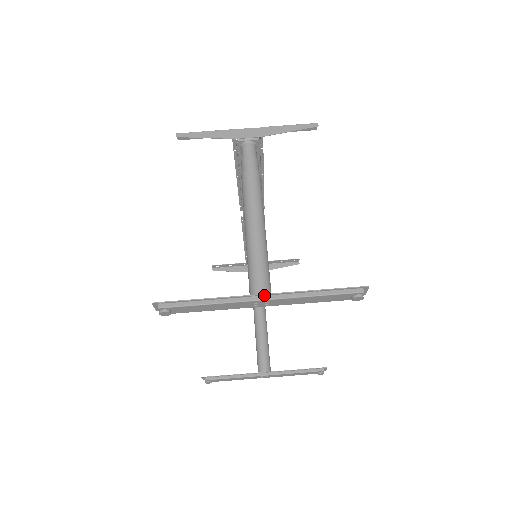
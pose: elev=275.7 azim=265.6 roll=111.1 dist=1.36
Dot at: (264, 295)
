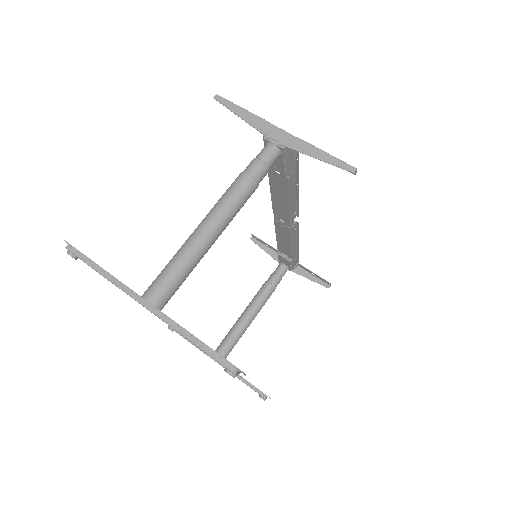
Dot at: (150, 304)
